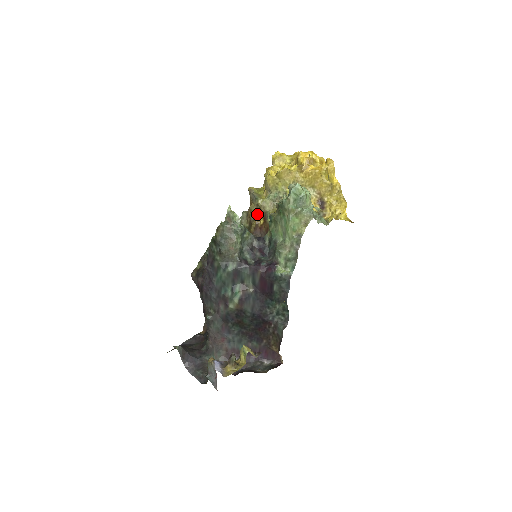
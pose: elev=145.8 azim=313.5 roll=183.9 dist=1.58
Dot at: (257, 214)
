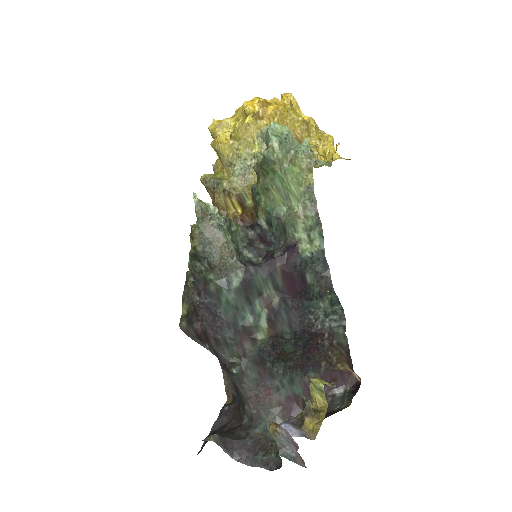
Dot at: (228, 204)
